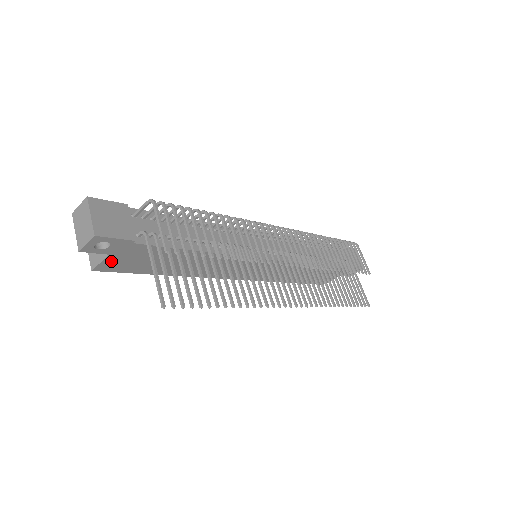
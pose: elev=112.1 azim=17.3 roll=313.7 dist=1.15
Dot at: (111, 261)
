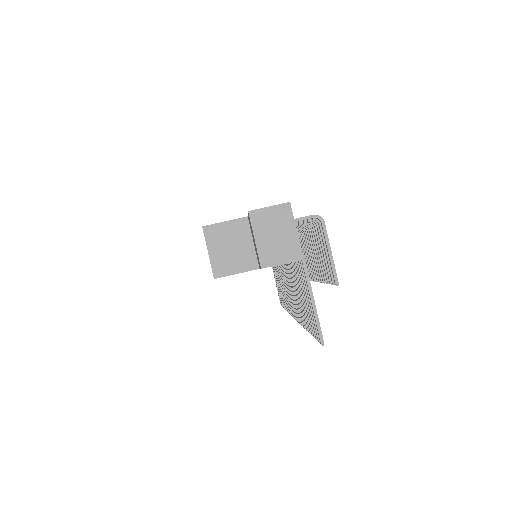
Dot at: (243, 272)
